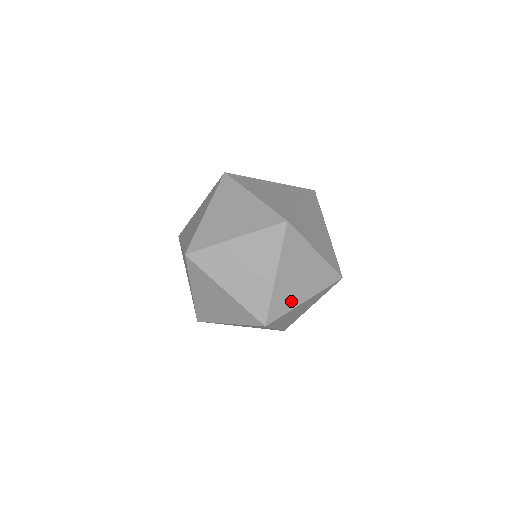
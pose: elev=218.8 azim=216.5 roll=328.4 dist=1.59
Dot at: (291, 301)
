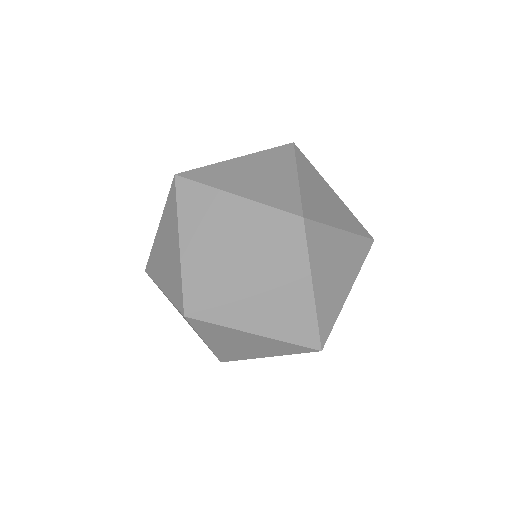
Dot at: (336, 304)
